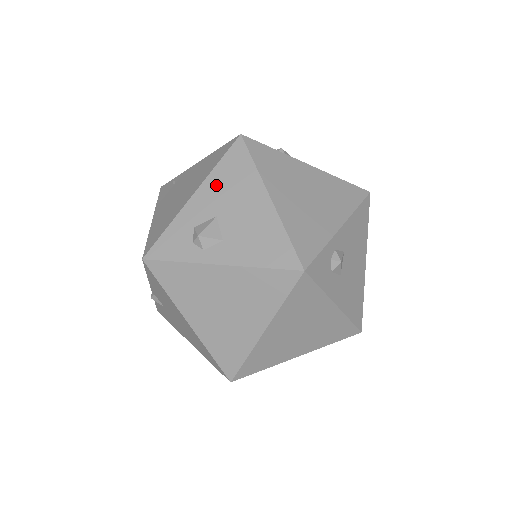
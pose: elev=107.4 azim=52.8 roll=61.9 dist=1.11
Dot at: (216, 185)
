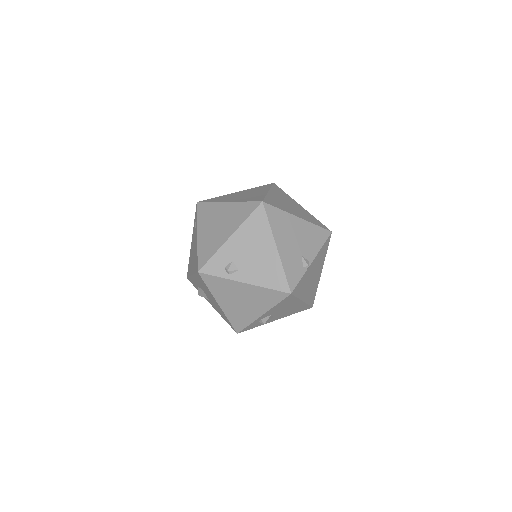
Dot at: (198, 281)
